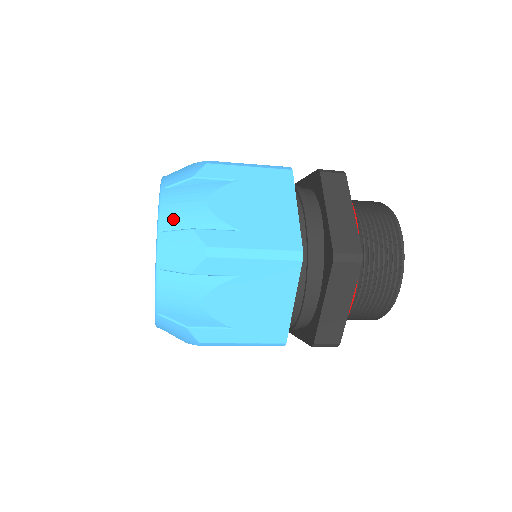
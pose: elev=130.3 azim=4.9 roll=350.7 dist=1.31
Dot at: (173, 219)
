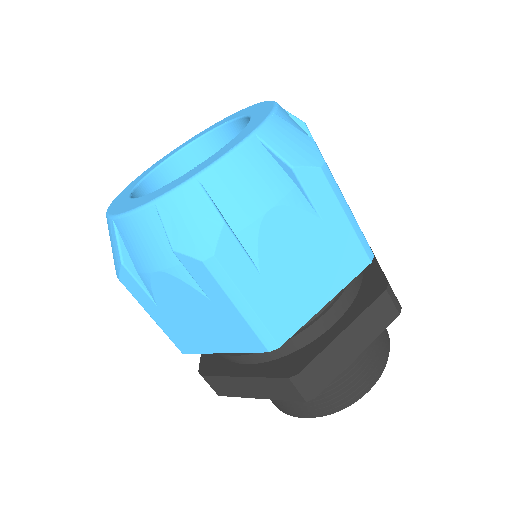
Dot at: (290, 120)
